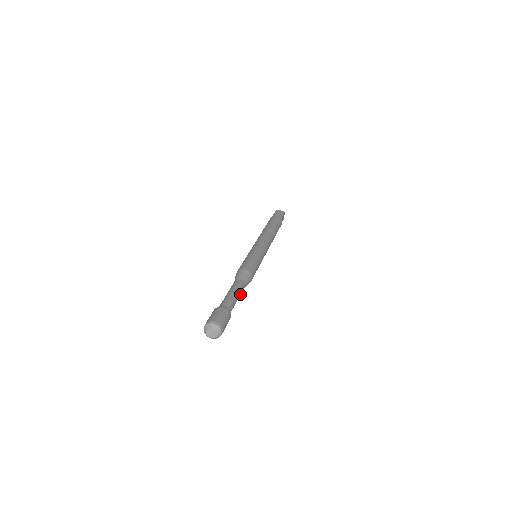
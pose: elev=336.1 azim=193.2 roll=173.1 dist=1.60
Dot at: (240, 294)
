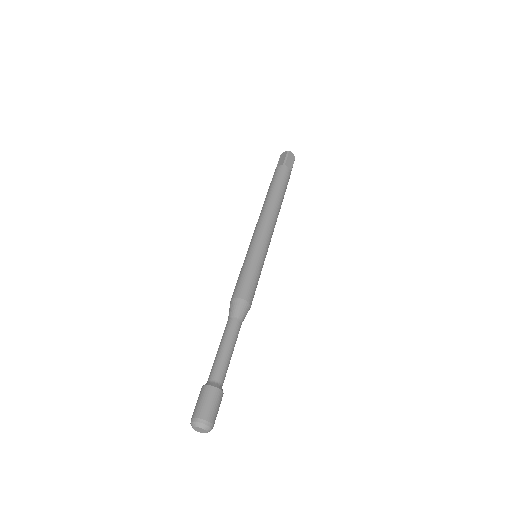
Dot at: occluded
